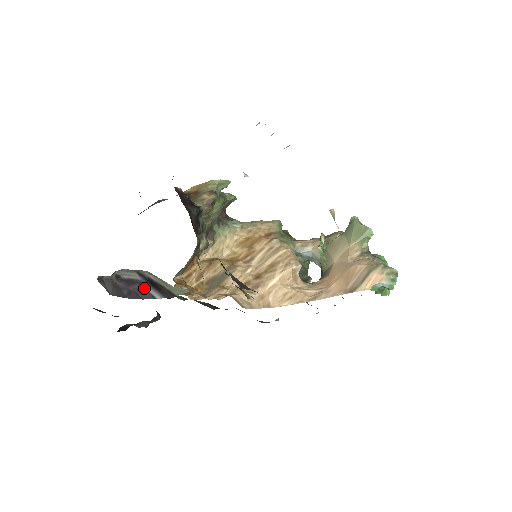
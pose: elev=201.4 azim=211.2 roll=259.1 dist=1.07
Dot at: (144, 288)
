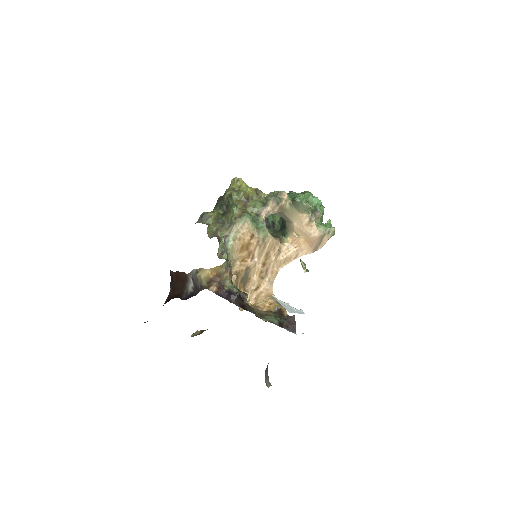
Dot at: occluded
